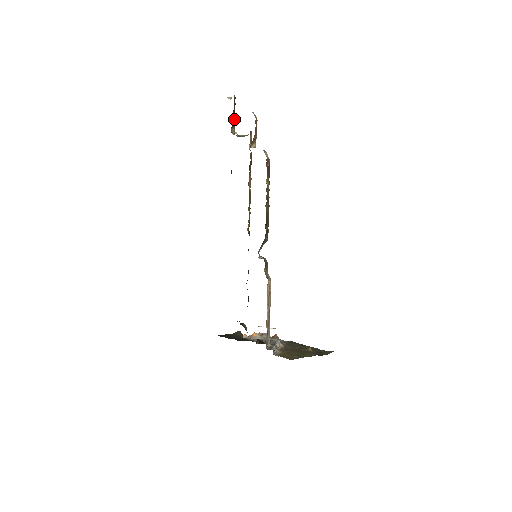
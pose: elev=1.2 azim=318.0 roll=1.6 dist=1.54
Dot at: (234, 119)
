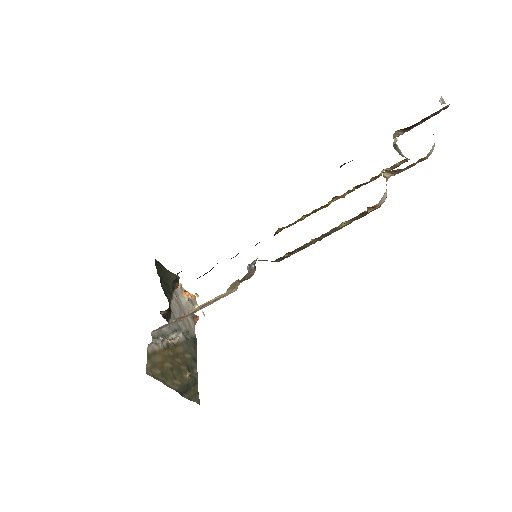
Dot at: (415, 125)
